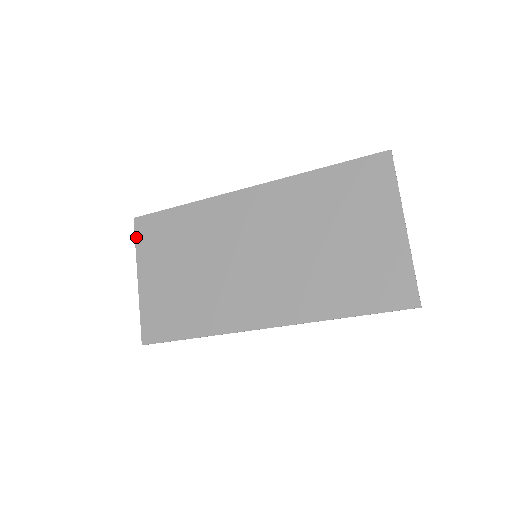
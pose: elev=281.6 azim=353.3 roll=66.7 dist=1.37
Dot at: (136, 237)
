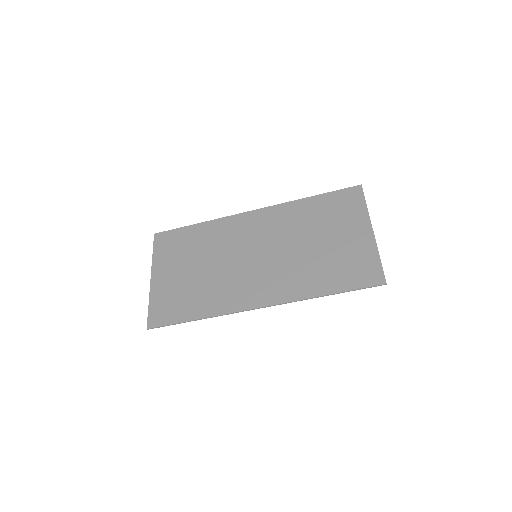
Dot at: (154, 247)
